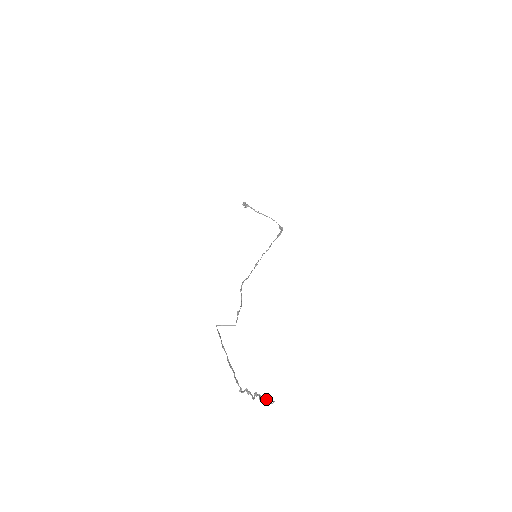
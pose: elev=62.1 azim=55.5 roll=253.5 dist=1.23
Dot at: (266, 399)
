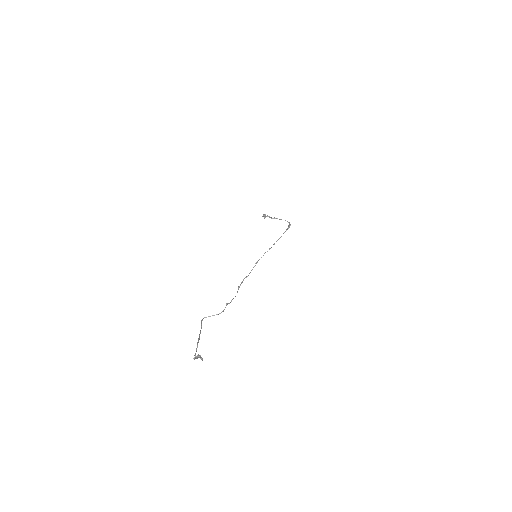
Dot at: (195, 356)
